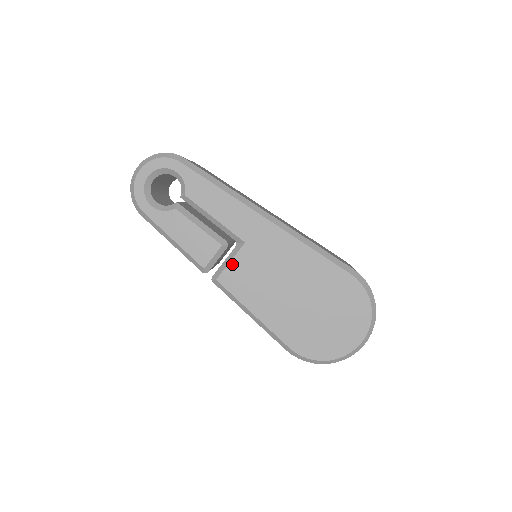
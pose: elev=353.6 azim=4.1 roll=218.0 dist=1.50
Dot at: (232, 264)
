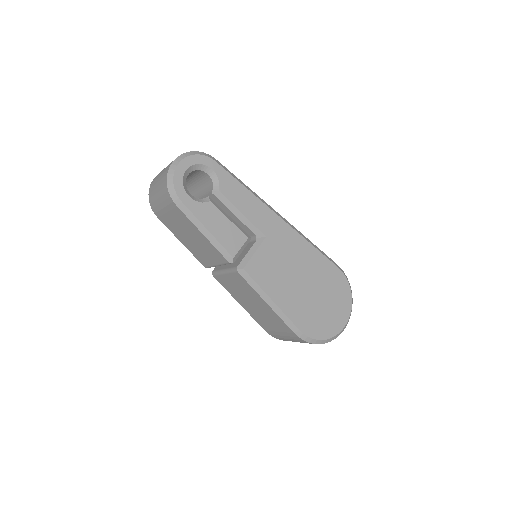
Dot at: (256, 255)
